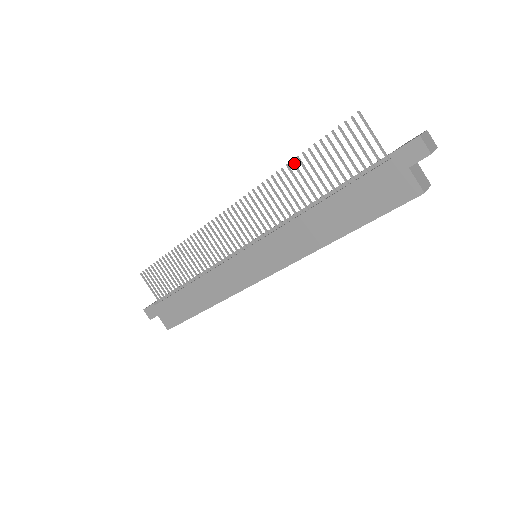
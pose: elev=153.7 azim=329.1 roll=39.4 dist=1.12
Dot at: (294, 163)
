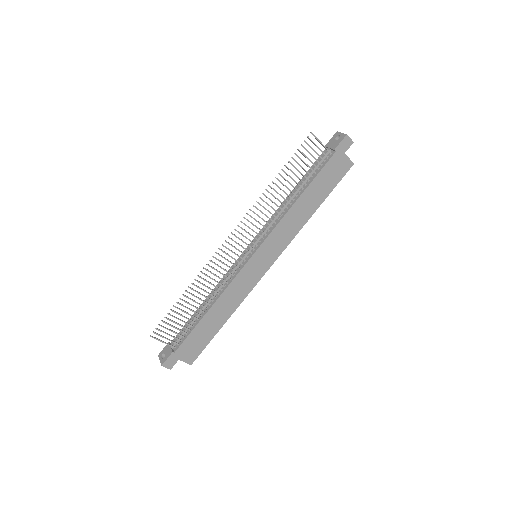
Dot at: (277, 178)
